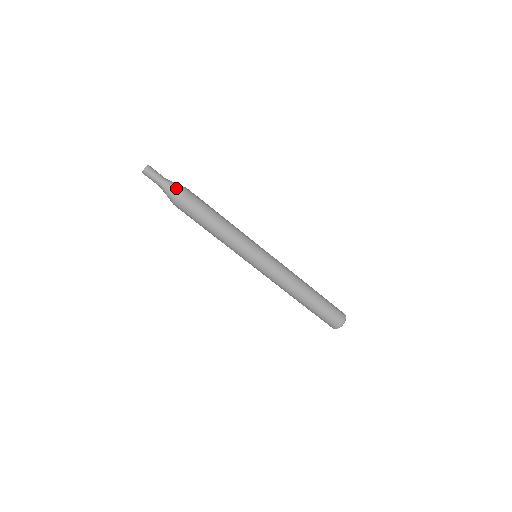
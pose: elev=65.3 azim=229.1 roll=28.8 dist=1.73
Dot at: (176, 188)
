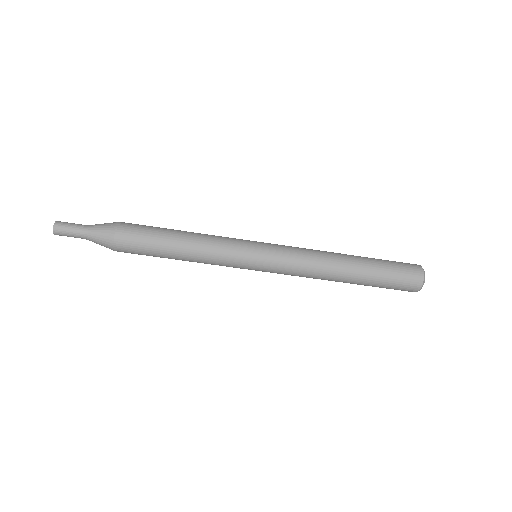
Dot at: (104, 229)
